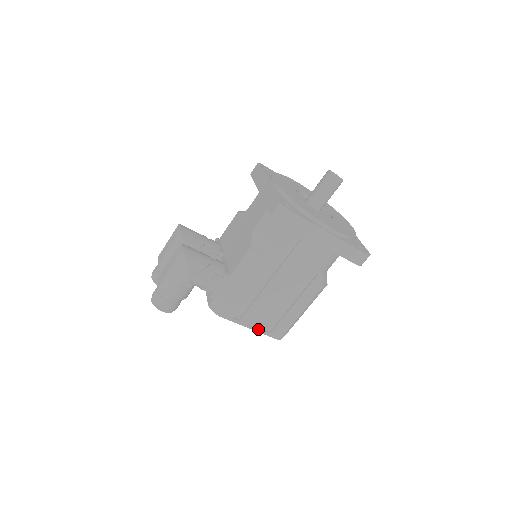
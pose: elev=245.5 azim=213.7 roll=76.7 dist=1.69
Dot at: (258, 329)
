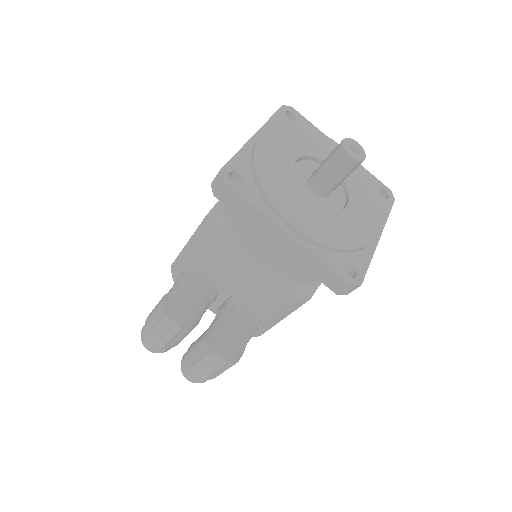
Dot at: occluded
